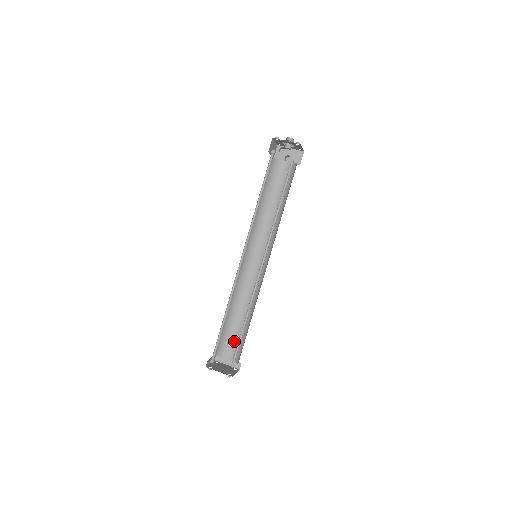
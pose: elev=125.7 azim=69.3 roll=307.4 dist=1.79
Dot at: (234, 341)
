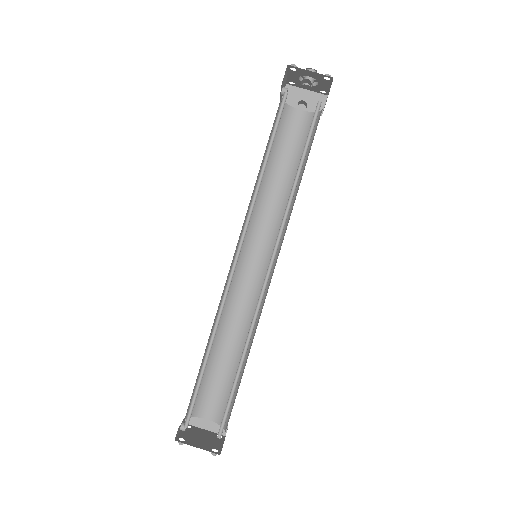
Dot at: (217, 391)
